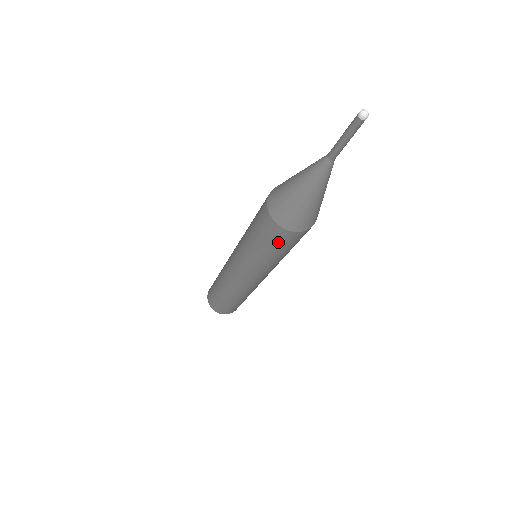
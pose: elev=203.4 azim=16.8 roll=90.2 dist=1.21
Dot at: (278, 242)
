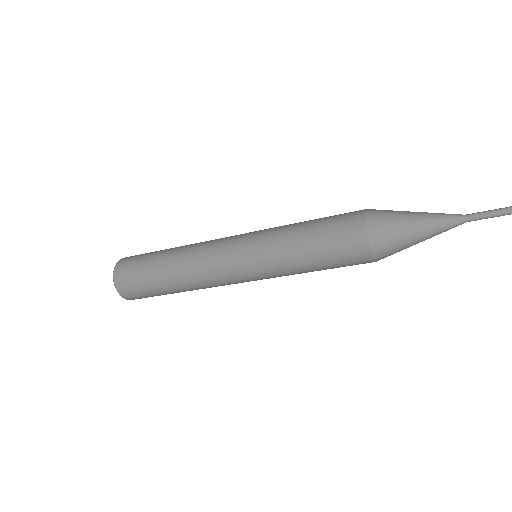
Dot at: (341, 253)
